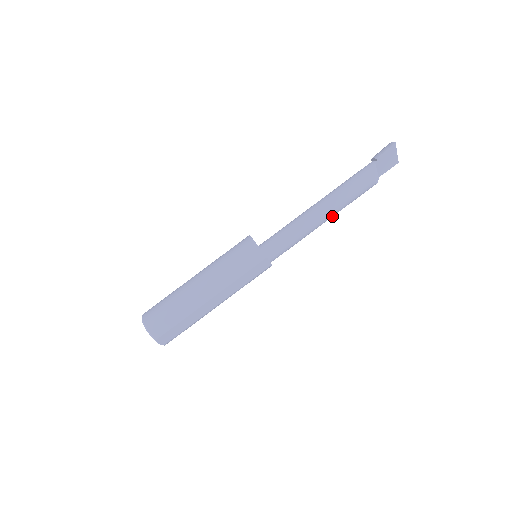
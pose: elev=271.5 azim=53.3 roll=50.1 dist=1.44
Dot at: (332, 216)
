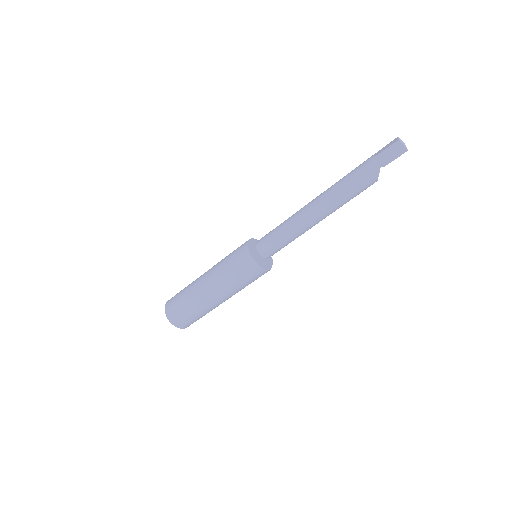
Dot at: occluded
